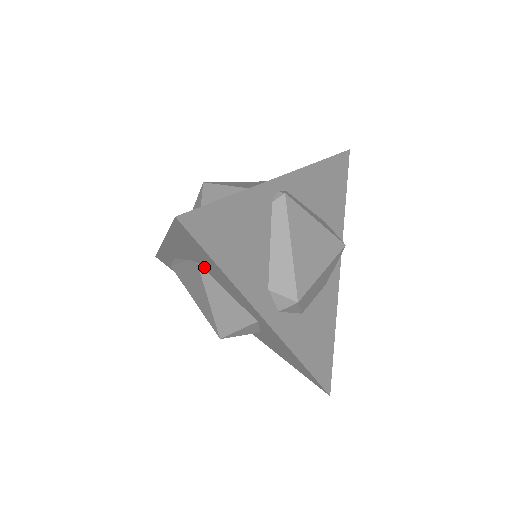
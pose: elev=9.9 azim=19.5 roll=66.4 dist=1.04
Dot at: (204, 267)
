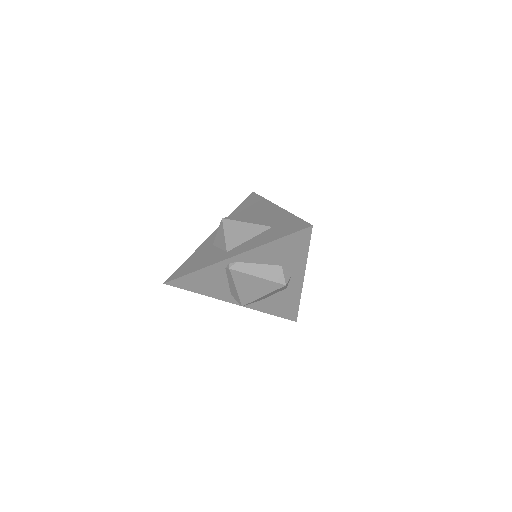
Dot at: occluded
